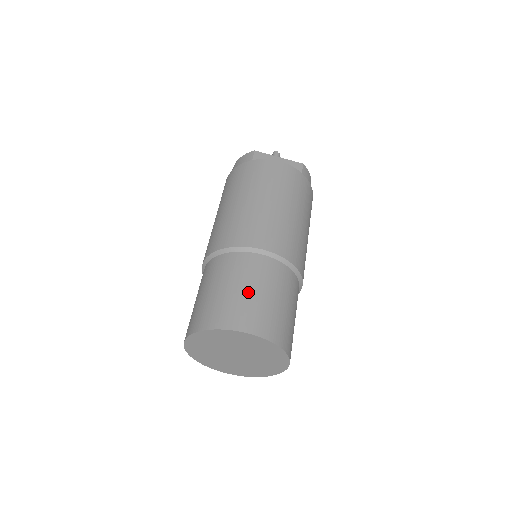
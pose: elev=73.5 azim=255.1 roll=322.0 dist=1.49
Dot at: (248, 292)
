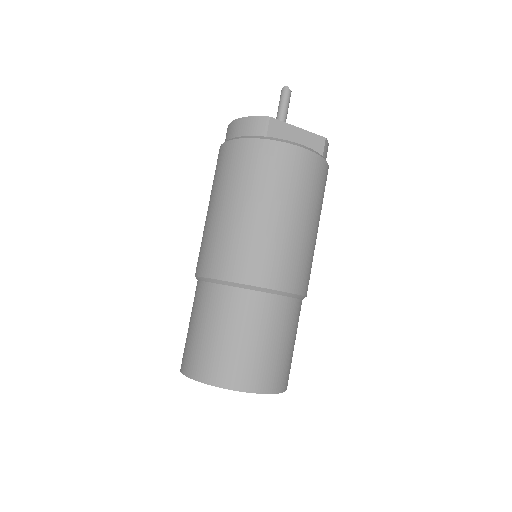
Dot at: (259, 345)
